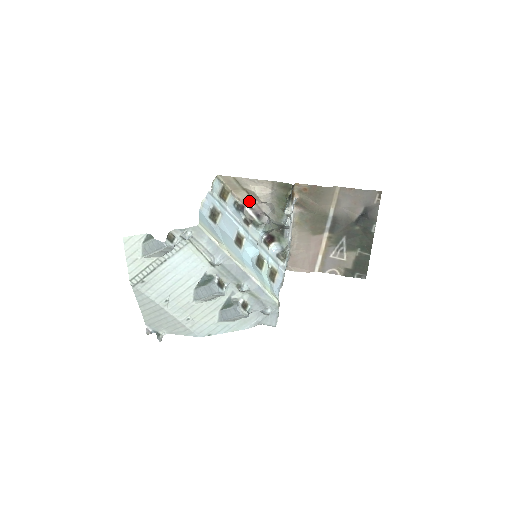
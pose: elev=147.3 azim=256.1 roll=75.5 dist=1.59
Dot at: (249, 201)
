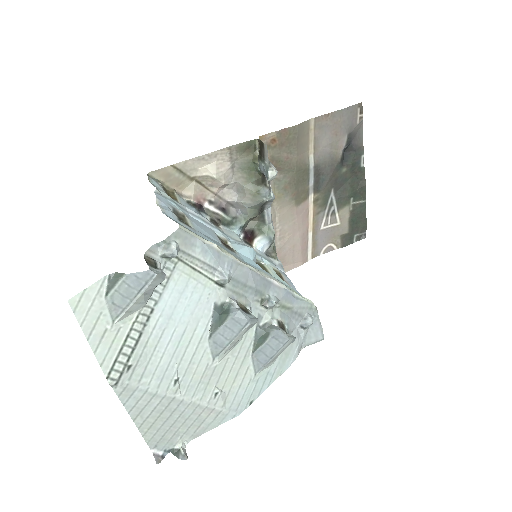
Dot at: (204, 194)
